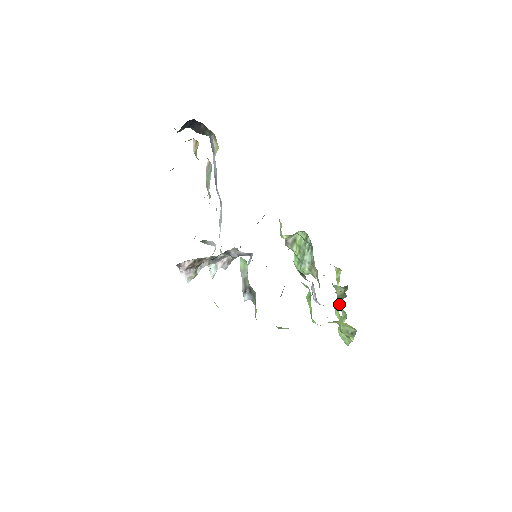
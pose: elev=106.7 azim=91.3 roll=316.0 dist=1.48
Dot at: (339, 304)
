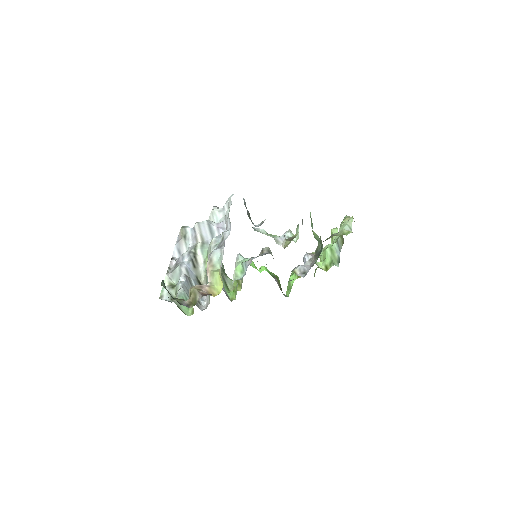
Dot at: occluded
